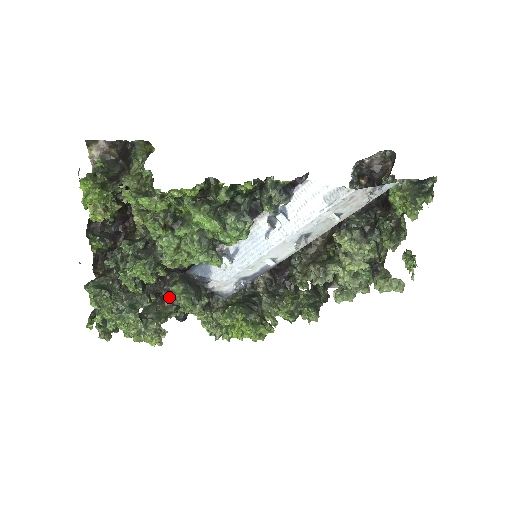
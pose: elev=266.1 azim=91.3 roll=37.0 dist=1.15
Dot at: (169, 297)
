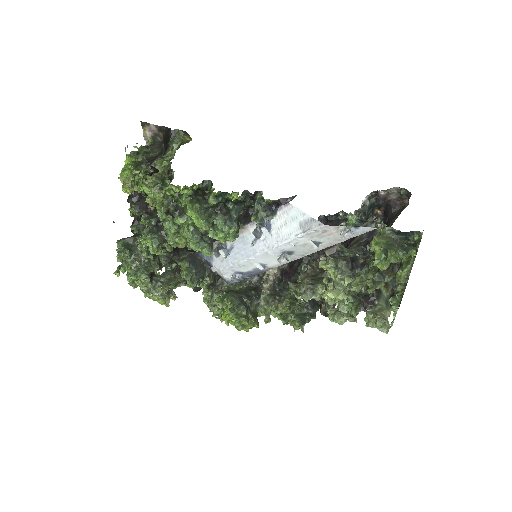
Dot at: (180, 269)
